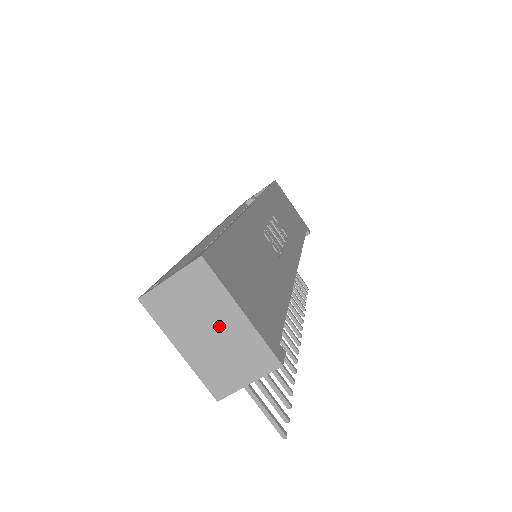
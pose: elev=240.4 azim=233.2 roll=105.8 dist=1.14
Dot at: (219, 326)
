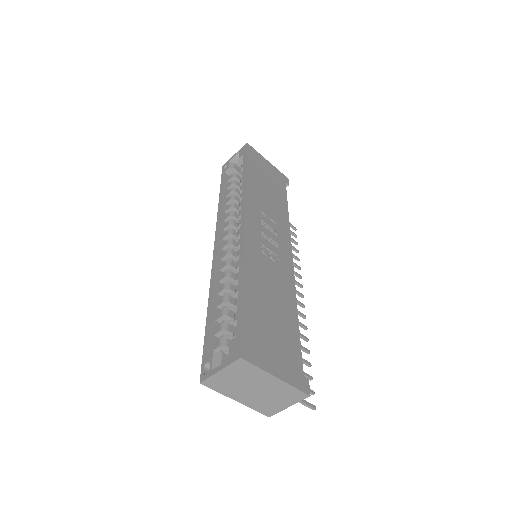
Dot at: (262, 386)
